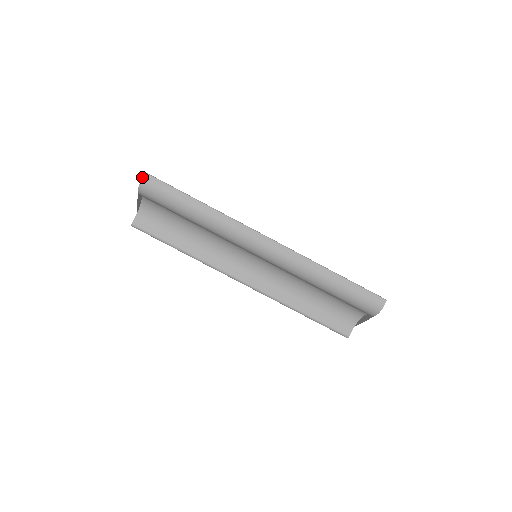
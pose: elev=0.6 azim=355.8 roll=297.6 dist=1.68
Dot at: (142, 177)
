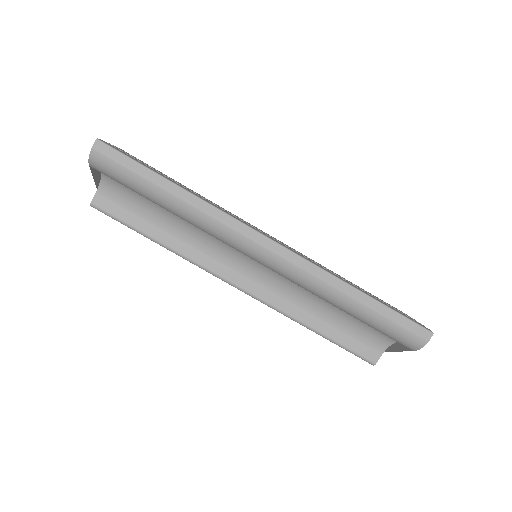
Dot at: occluded
